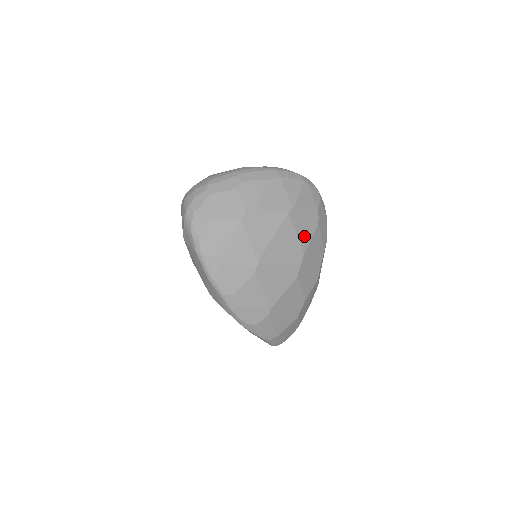
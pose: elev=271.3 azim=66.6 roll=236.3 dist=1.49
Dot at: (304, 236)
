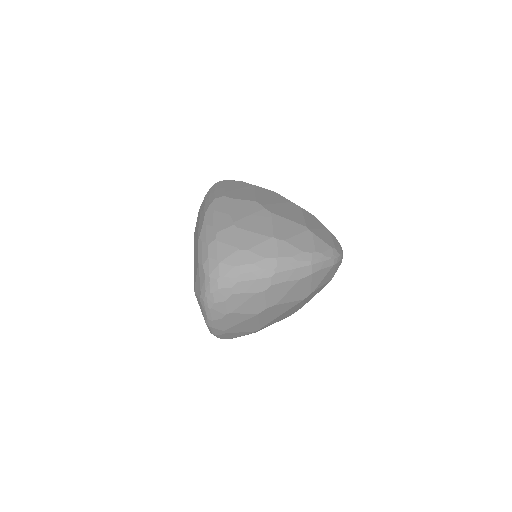
Dot at: (309, 299)
